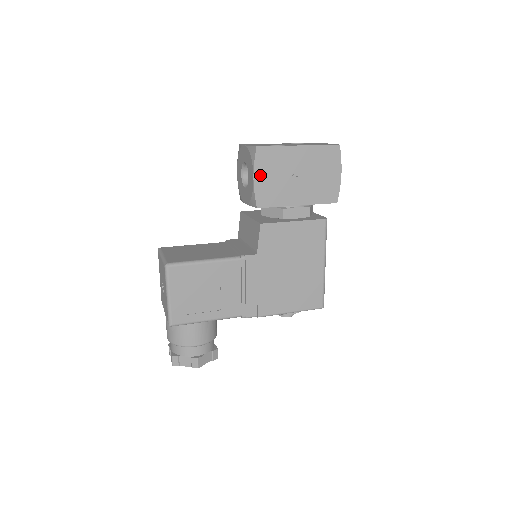
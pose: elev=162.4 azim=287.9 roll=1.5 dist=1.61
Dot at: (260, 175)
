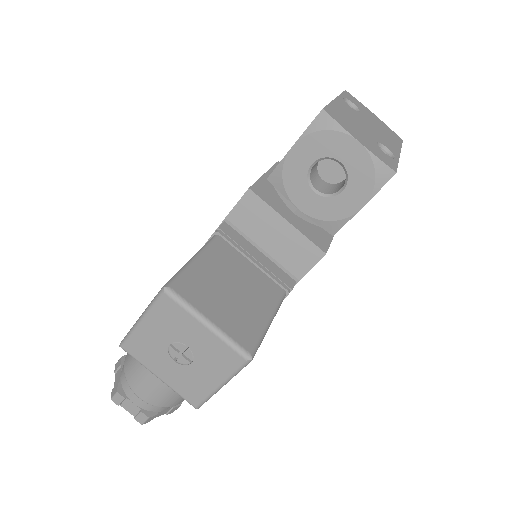
Dot at: occluded
